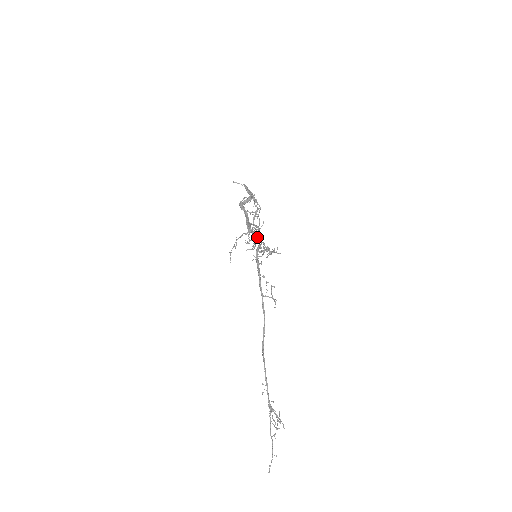
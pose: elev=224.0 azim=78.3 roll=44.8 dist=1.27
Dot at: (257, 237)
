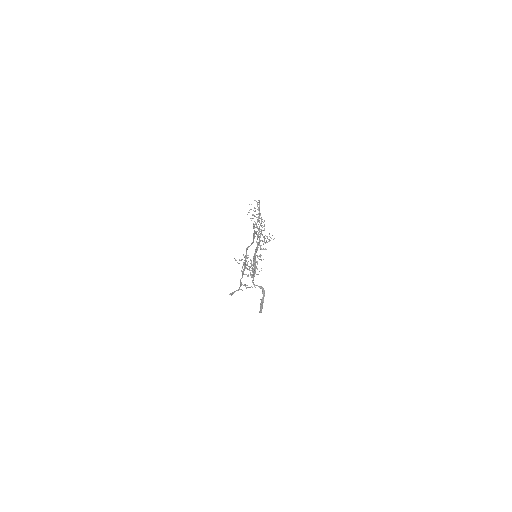
Dot at: occluded
